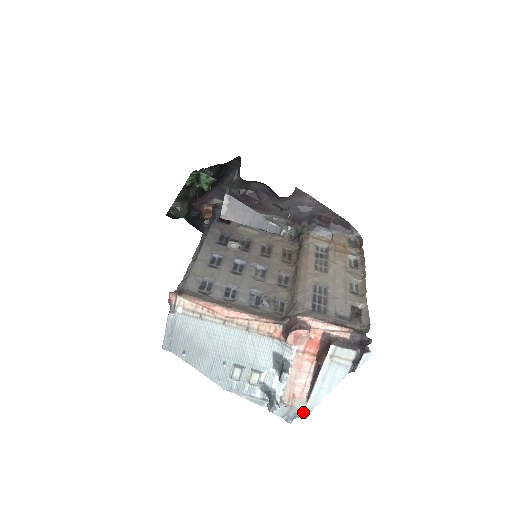
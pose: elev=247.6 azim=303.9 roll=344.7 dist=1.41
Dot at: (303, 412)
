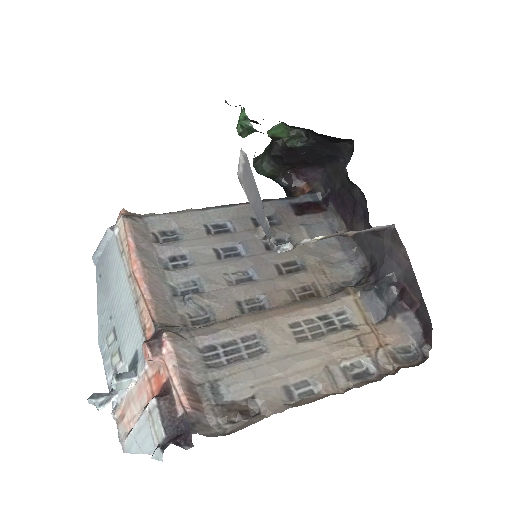
Dot at: (123, 444)
